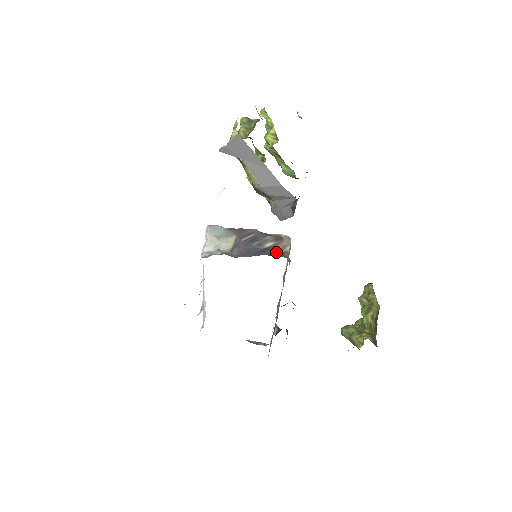
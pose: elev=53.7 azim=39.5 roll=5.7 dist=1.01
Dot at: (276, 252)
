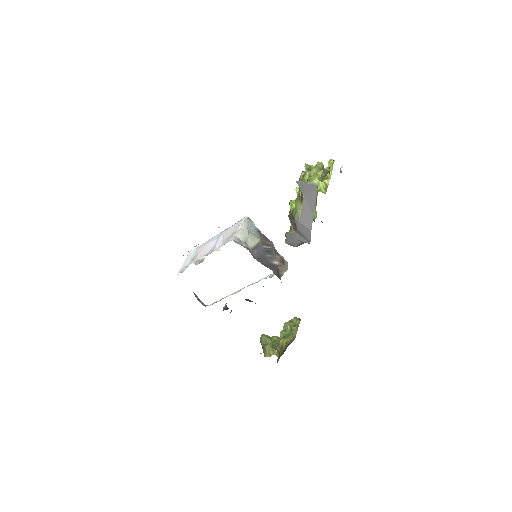
Dot at: occluded
